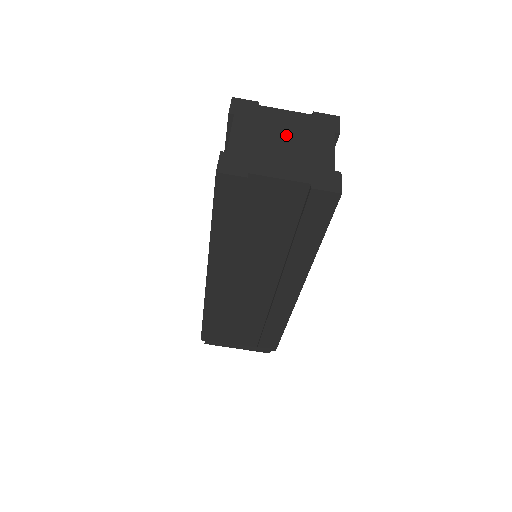
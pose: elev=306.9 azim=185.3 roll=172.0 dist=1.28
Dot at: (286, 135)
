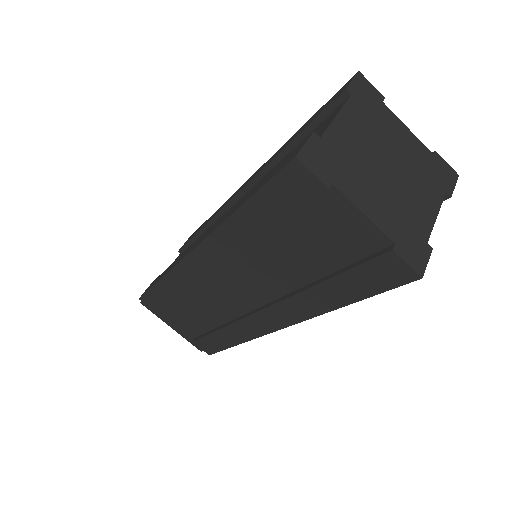
Dot at: (395, 161)
